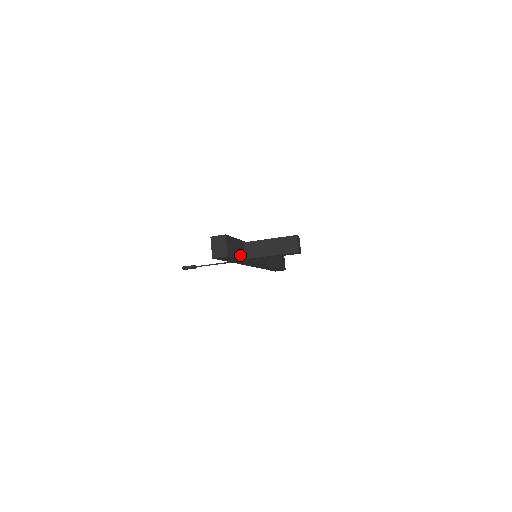
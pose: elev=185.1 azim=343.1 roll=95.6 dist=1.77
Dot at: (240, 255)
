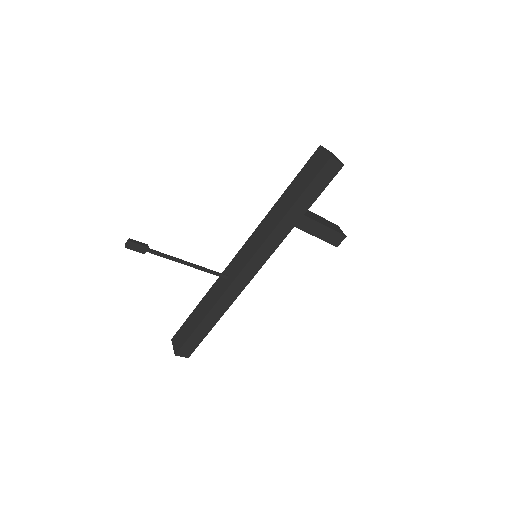
Dot at: (312, 199)
